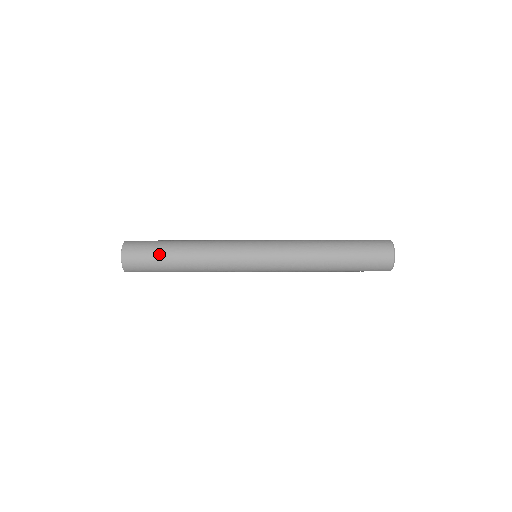
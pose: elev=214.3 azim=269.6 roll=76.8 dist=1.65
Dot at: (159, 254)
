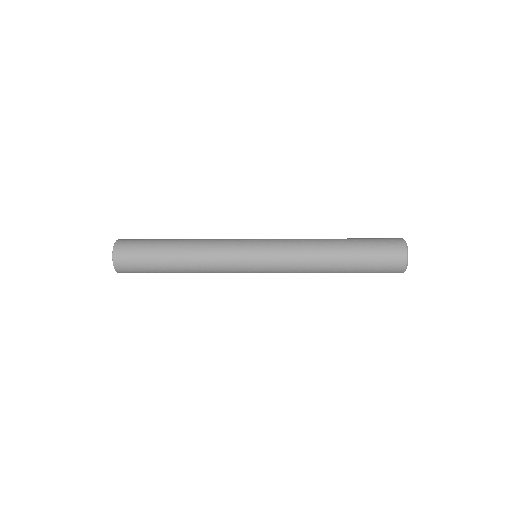
Dot at: occluded
